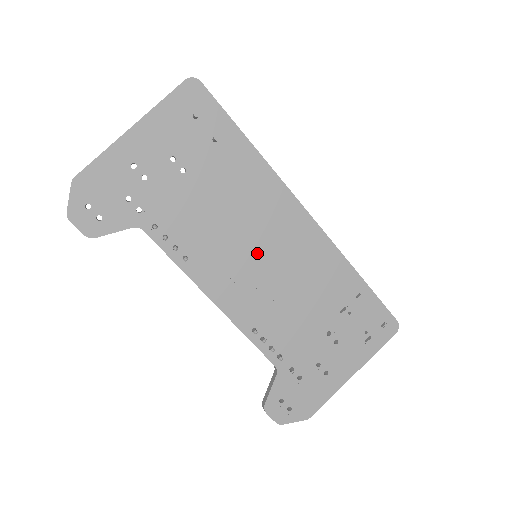
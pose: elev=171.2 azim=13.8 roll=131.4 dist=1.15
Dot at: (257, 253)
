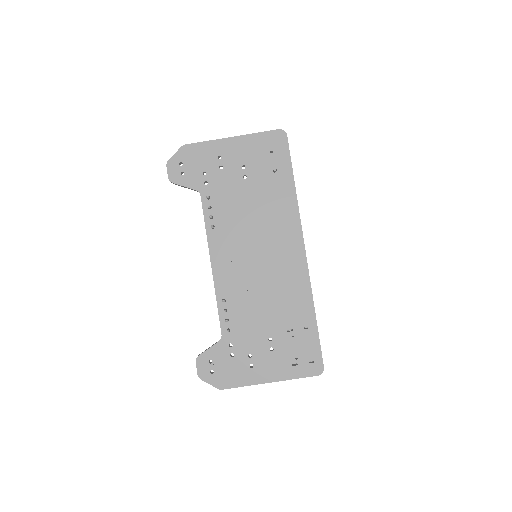
Dot at: (257, 253)
